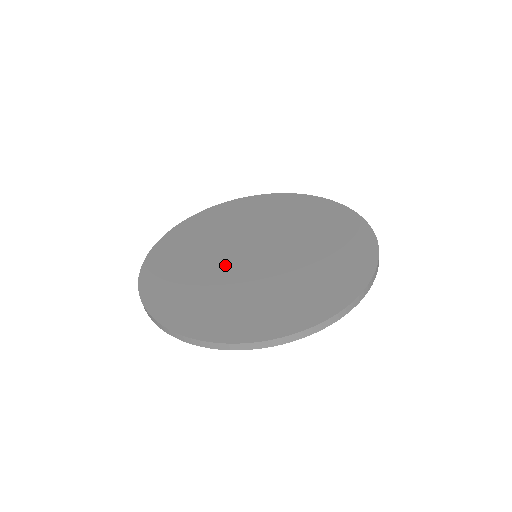
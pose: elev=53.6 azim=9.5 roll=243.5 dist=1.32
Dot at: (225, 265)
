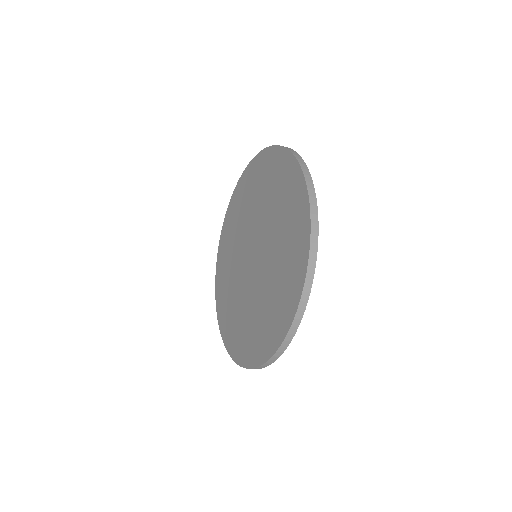
Dot at: (241, 269)
